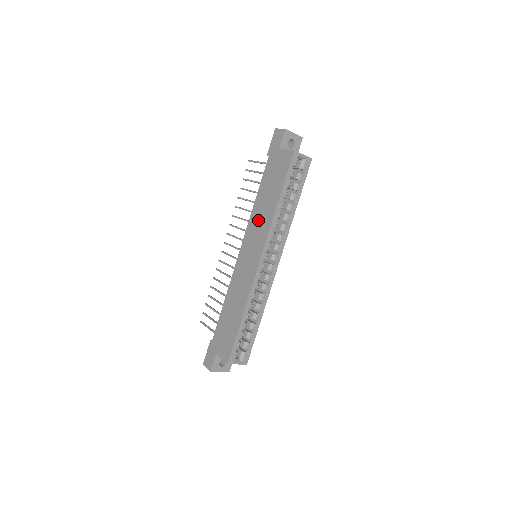
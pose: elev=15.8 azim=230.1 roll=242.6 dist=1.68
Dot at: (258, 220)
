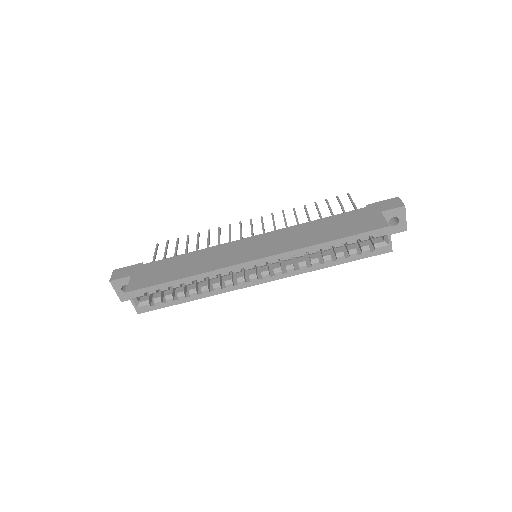
Dot at: (294, 235)
